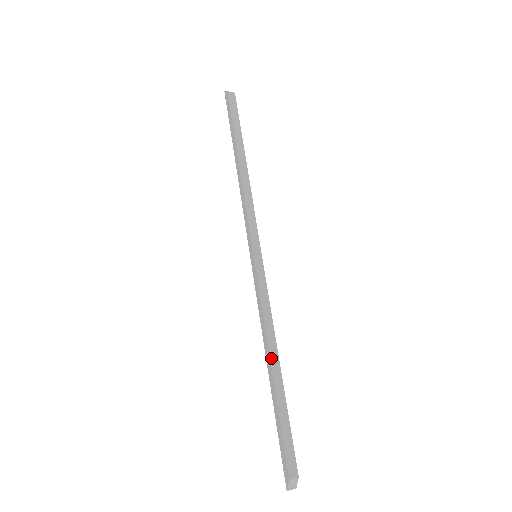
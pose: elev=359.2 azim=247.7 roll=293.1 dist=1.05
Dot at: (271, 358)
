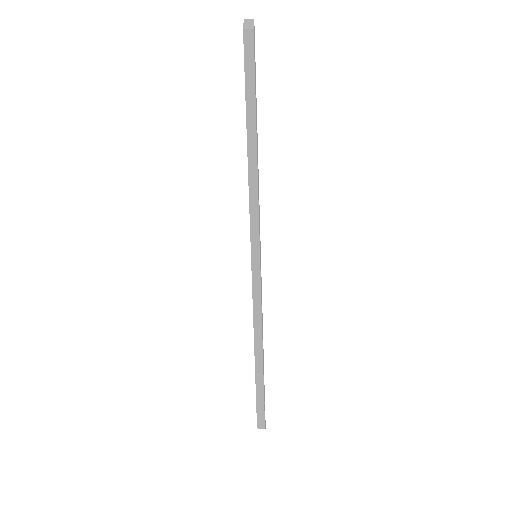
Dot at: (255, 349)
